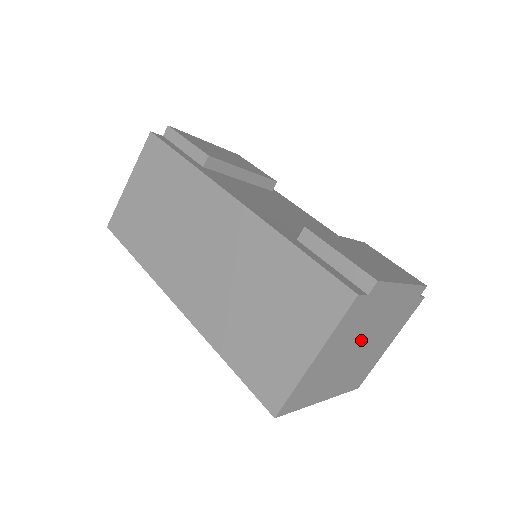
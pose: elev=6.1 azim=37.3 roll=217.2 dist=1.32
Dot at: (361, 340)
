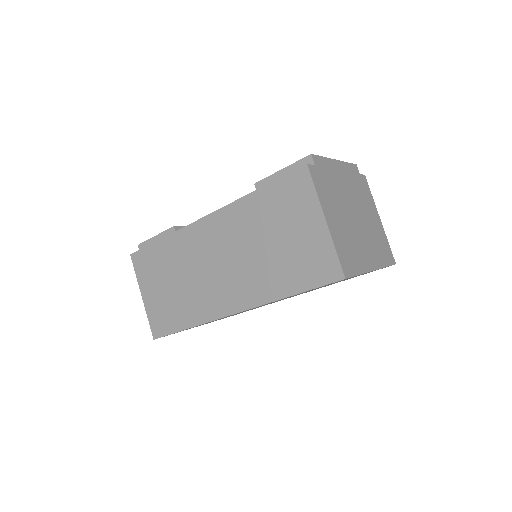
Dot at: (349, 209)
